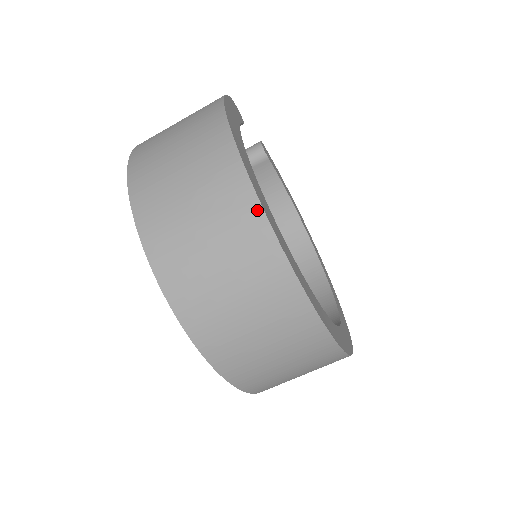
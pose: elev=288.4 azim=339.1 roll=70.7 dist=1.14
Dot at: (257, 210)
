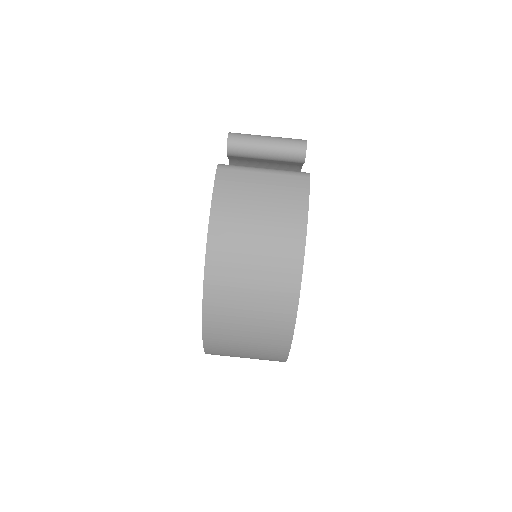
Dot at: (288, 342)
